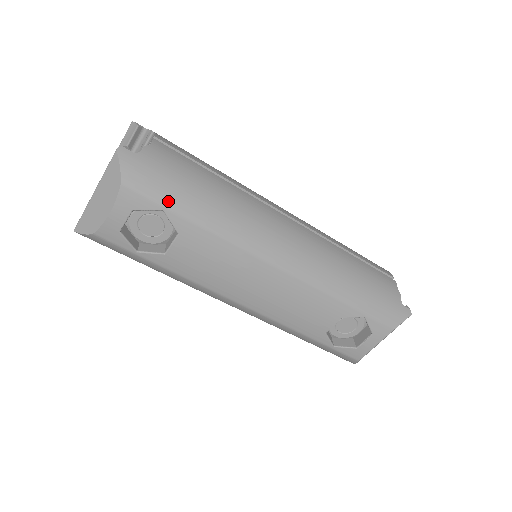
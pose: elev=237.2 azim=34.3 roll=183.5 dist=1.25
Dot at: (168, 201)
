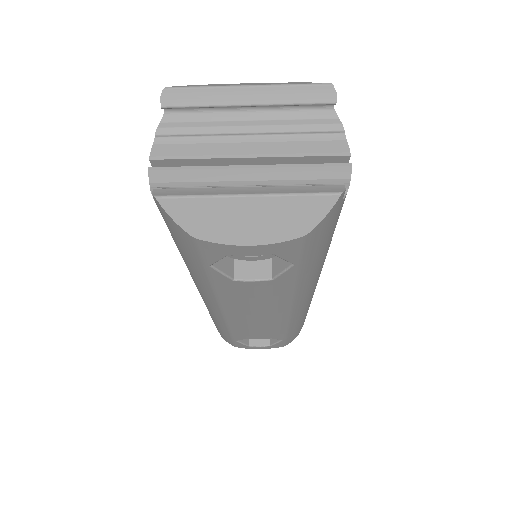
Dot at: (308, 258)
